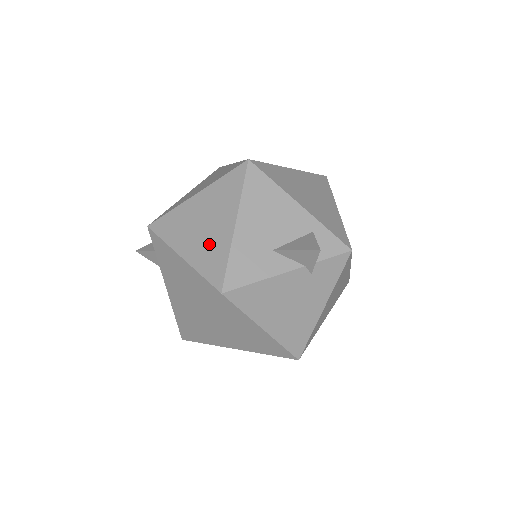
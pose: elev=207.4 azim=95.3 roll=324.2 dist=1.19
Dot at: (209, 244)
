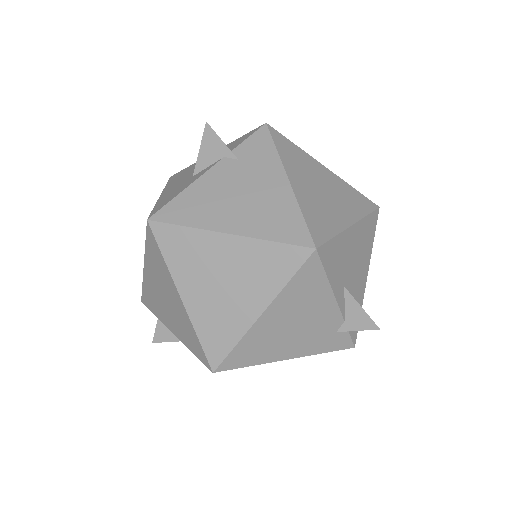
Dot at: occluded
